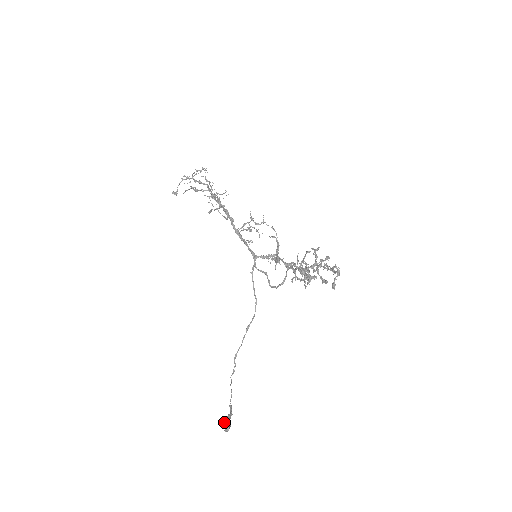
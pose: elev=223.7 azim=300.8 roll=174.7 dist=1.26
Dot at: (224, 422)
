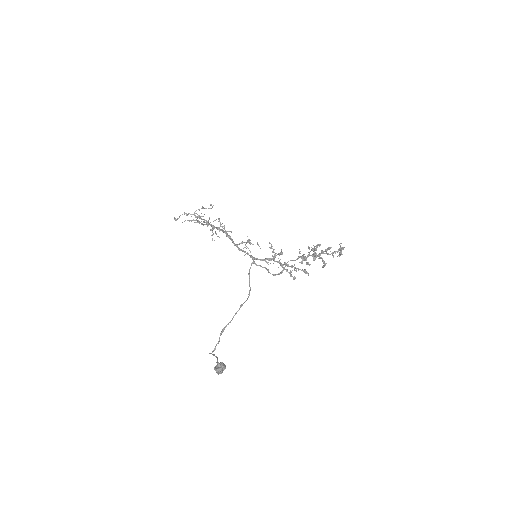
Dot at: (220, 363)
